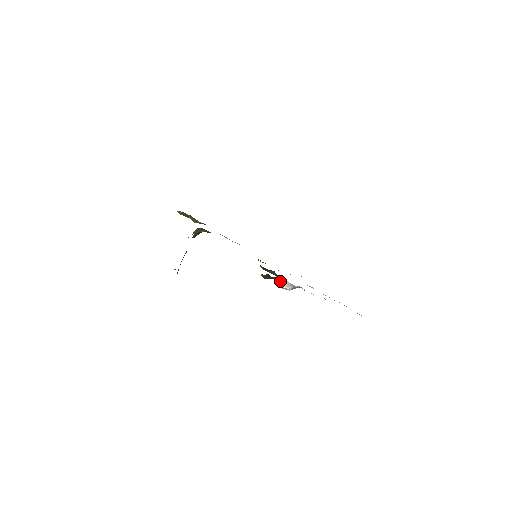
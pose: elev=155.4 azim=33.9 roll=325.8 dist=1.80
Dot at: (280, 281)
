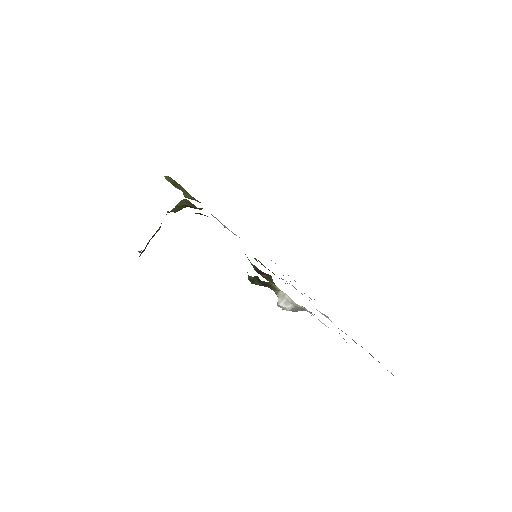
Dot at: (276, 293)
